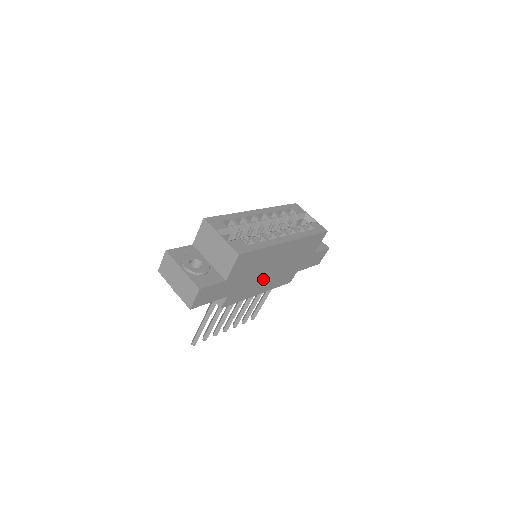
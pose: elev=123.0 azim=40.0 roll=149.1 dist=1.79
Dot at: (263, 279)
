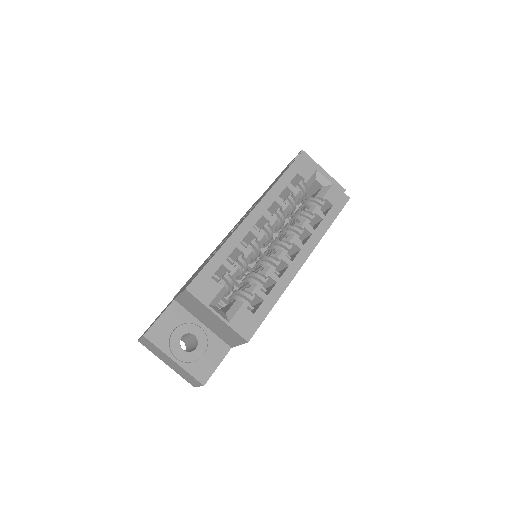
Dot at: occluded
